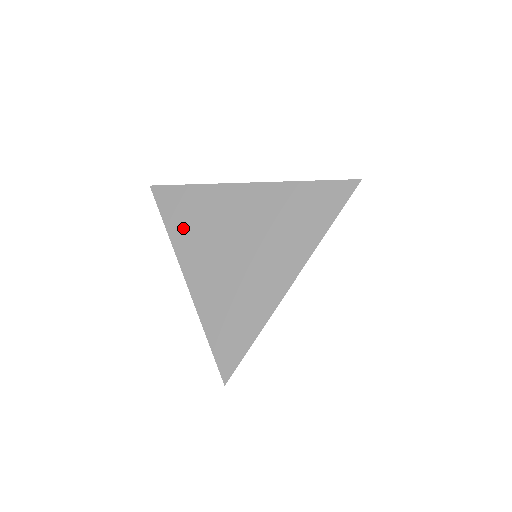
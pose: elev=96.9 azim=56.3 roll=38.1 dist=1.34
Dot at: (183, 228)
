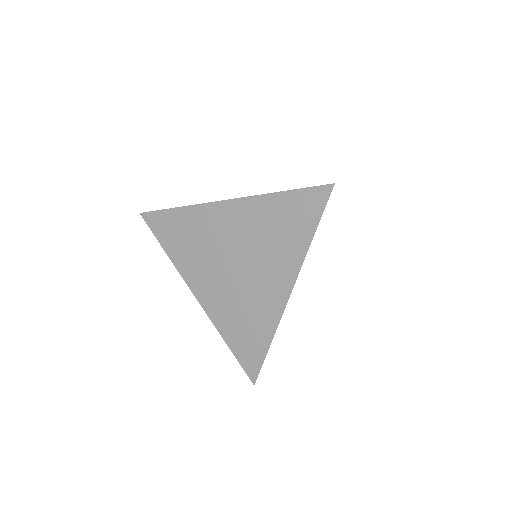
Dot at: (181, 251)
